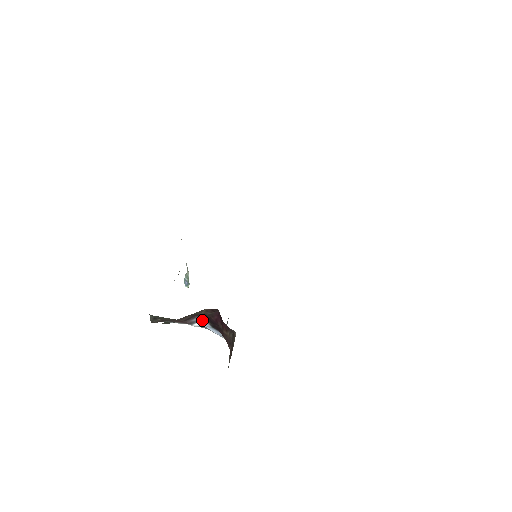
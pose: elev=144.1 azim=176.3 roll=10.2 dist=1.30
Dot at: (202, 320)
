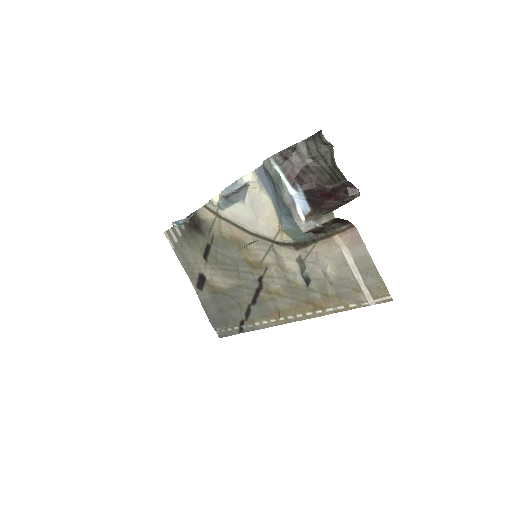
Dot at: (299, 192)
